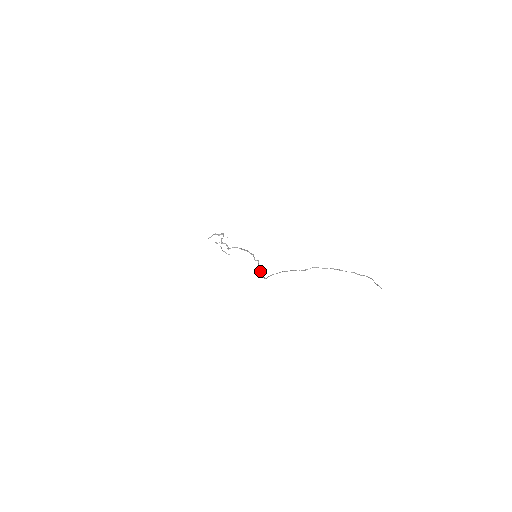
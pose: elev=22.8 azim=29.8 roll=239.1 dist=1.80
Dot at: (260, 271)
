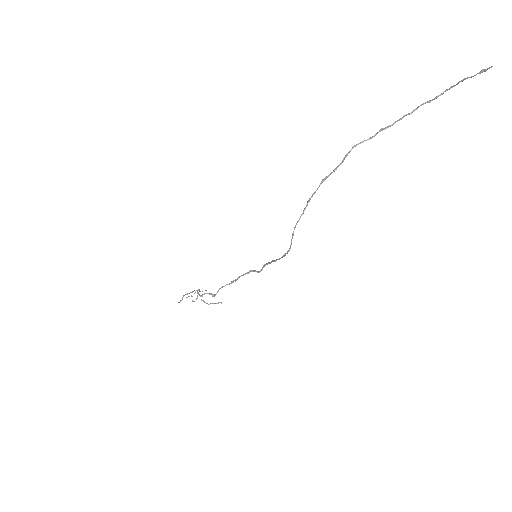
Dot at: (274, 260)
